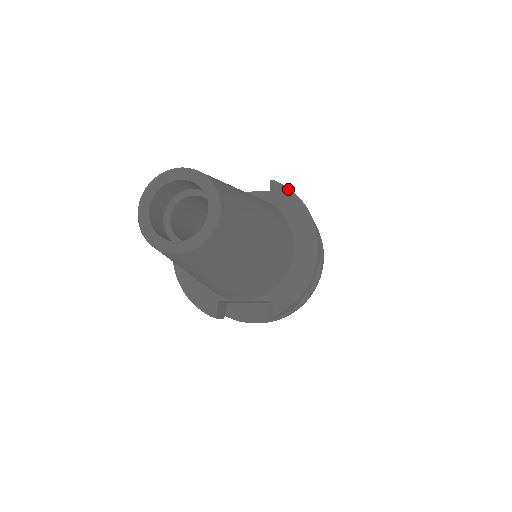
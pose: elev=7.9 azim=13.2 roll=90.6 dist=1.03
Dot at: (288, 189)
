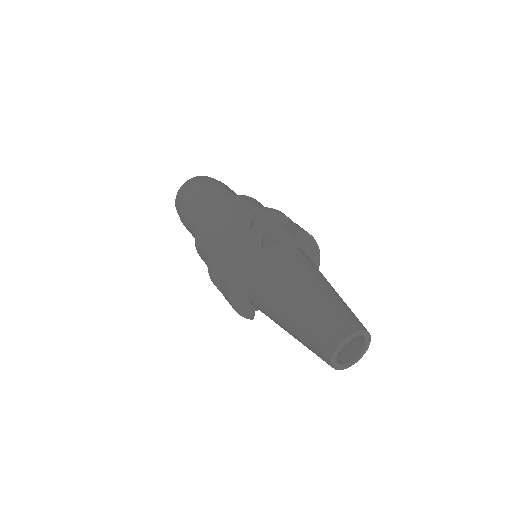
Dot at: (310, 235)
